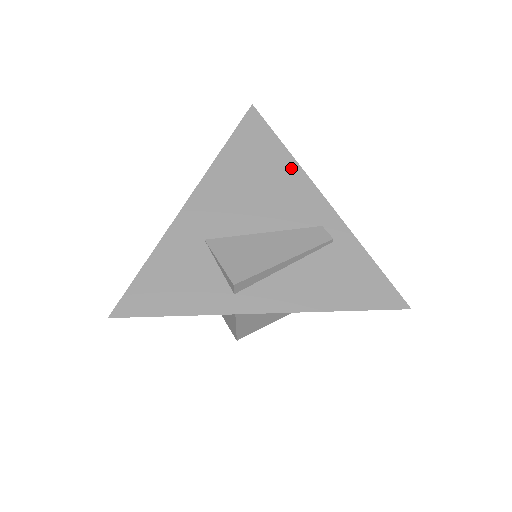
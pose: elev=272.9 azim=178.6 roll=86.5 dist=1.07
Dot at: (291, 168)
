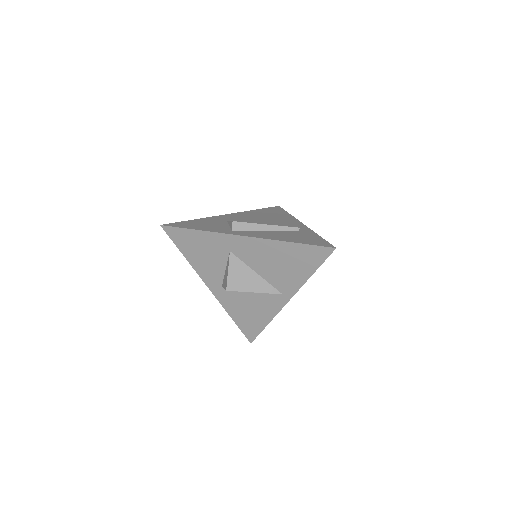
Dot at: (289, 217)
